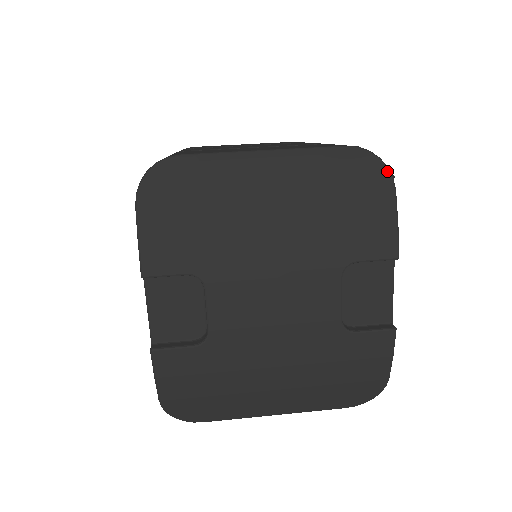
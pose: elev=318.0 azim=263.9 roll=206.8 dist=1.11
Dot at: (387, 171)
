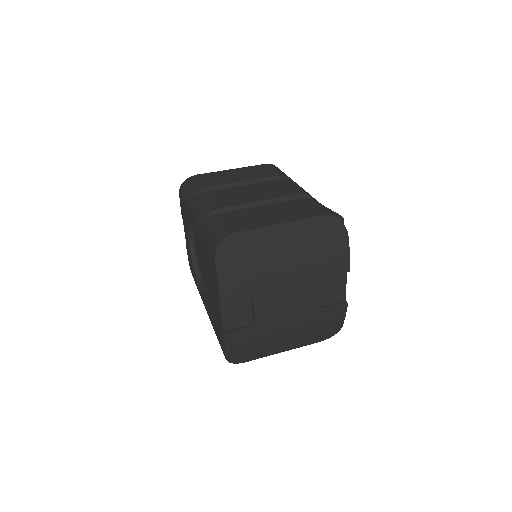
Dot at: (344, 227)
